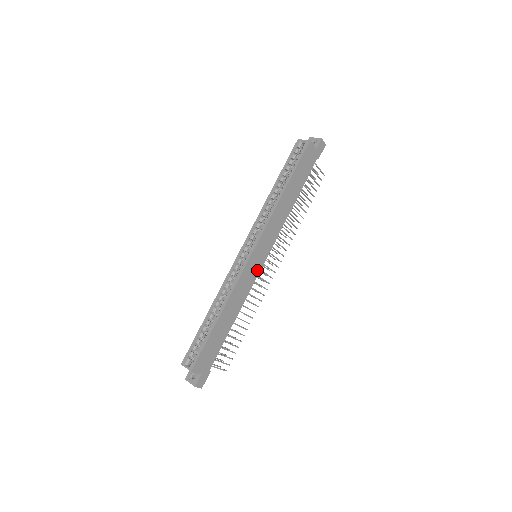
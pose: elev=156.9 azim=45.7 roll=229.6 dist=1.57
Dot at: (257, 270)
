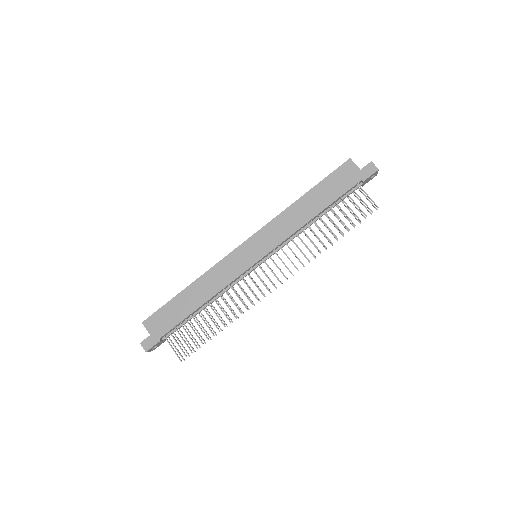
Dot at: (246, 265)
